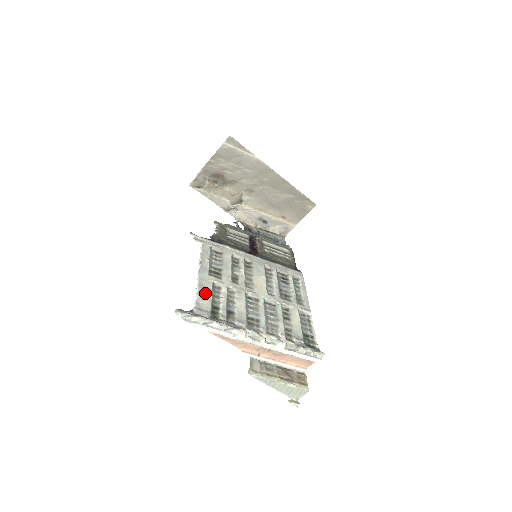
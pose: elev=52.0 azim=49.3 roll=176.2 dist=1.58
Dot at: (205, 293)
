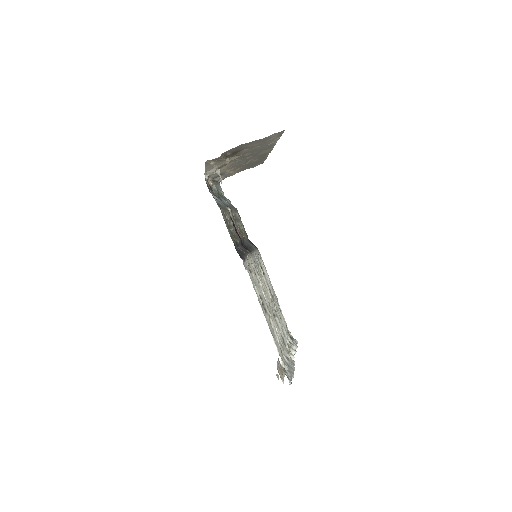
Dot at: (276, 340)
